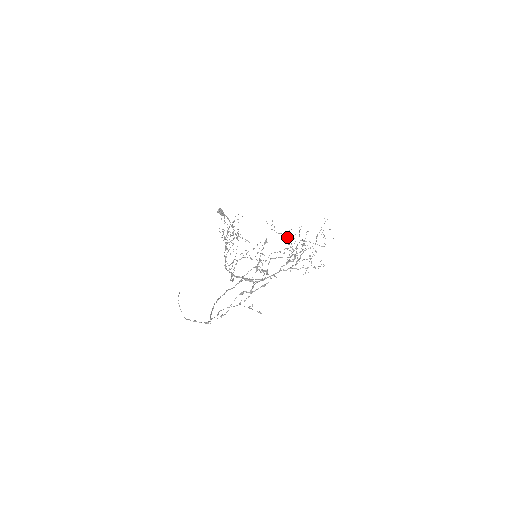
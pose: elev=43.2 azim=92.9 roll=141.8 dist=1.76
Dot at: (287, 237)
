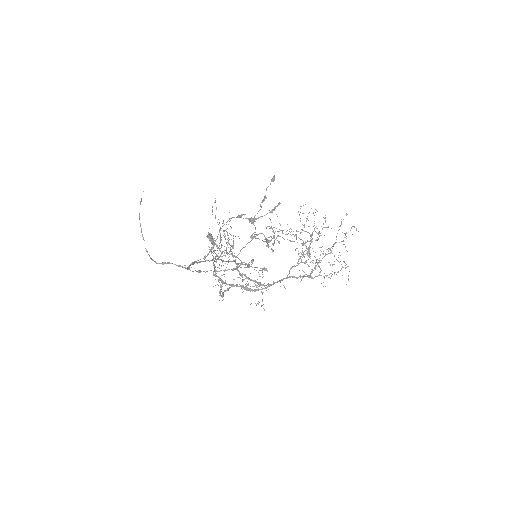
Dot at: (299, 214)
